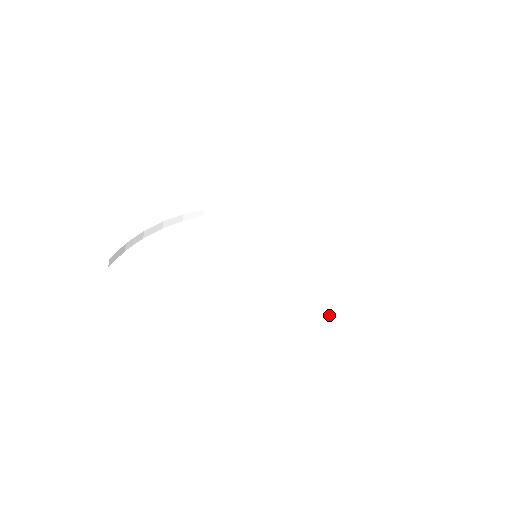
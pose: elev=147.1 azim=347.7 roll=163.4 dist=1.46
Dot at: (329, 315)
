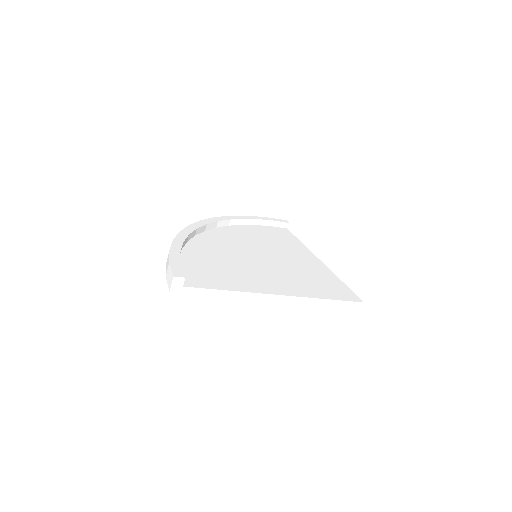
Dot at: (335, 282)
